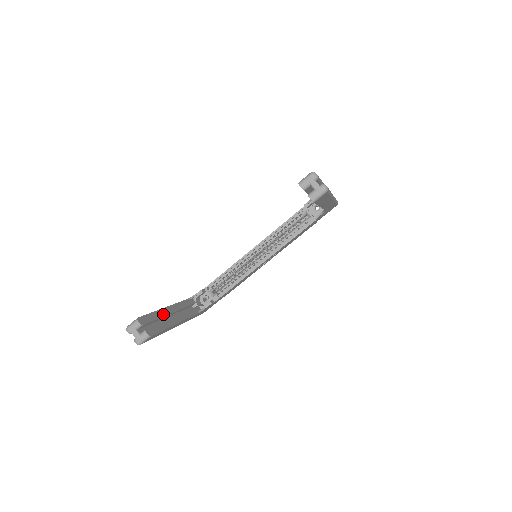
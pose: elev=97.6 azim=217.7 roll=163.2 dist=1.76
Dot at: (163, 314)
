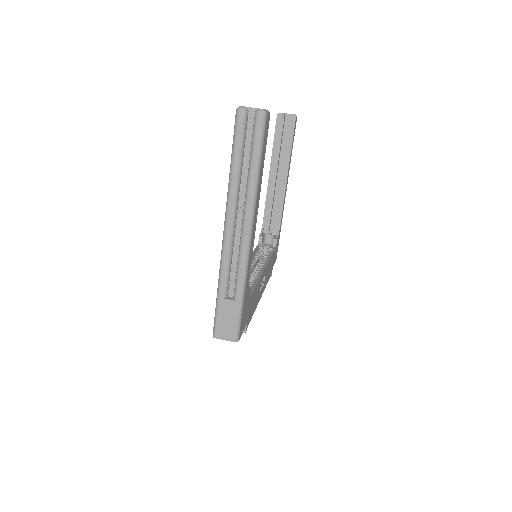
Dot at: occluded
